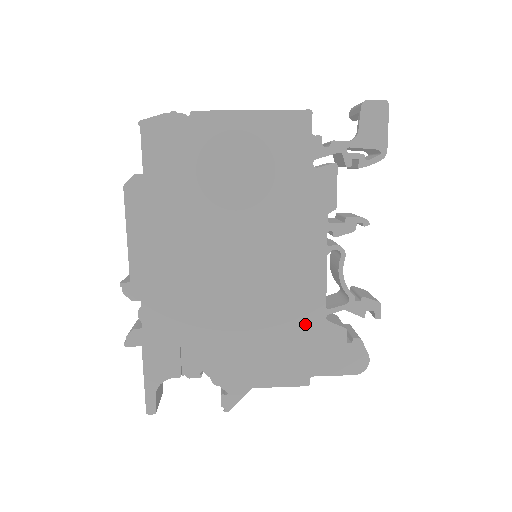
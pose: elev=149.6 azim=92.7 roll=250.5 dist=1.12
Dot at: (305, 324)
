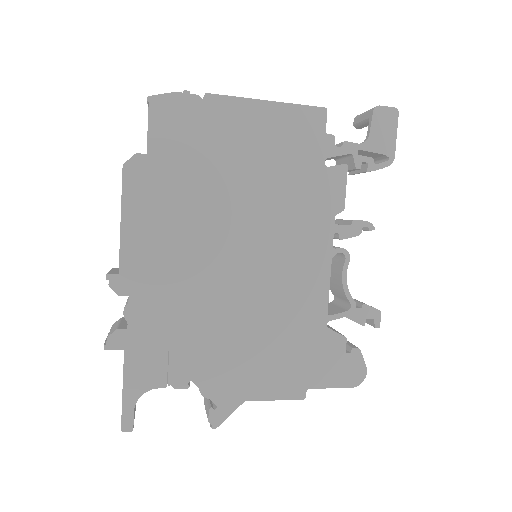
Dot at: (305, 331)
